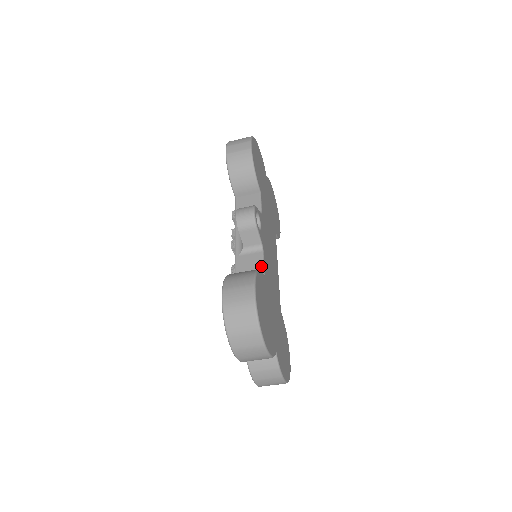
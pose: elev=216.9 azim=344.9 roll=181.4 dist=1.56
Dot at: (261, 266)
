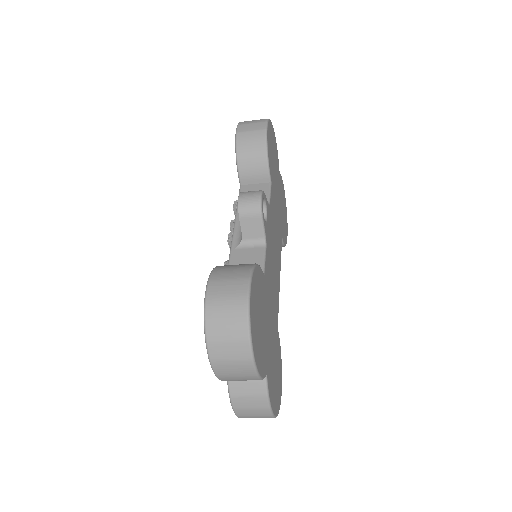
Dot at: (261, 263)
